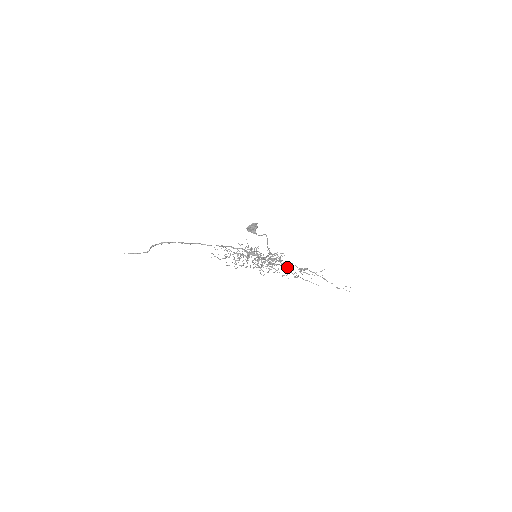
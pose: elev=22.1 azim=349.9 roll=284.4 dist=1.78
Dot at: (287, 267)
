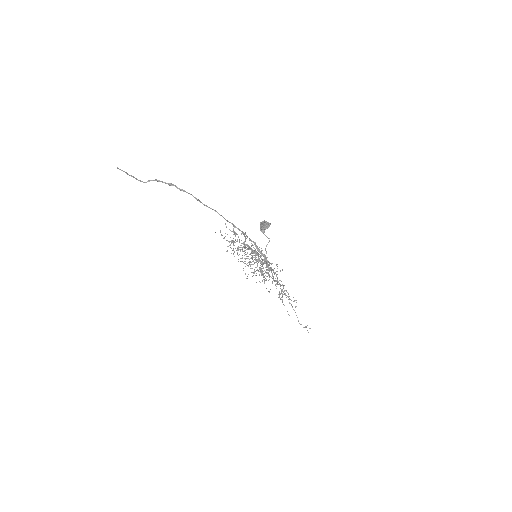
Dot at: (279, 284)
